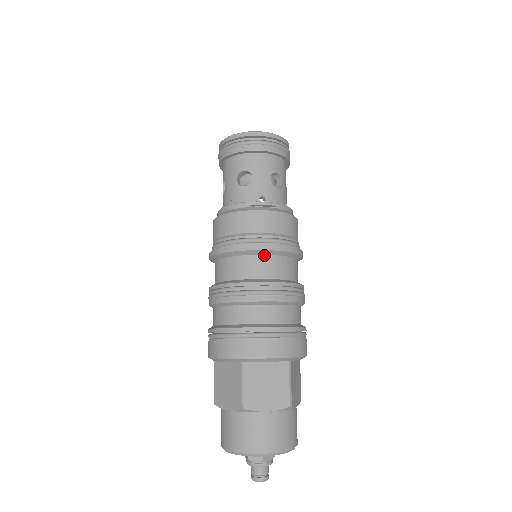
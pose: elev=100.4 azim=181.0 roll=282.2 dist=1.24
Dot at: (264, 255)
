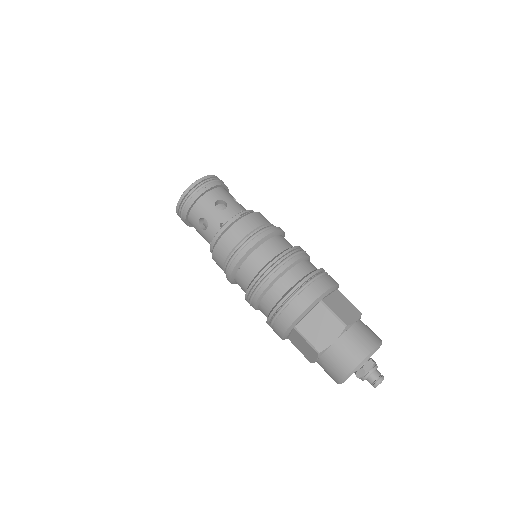
Dot at: (274, 237)
